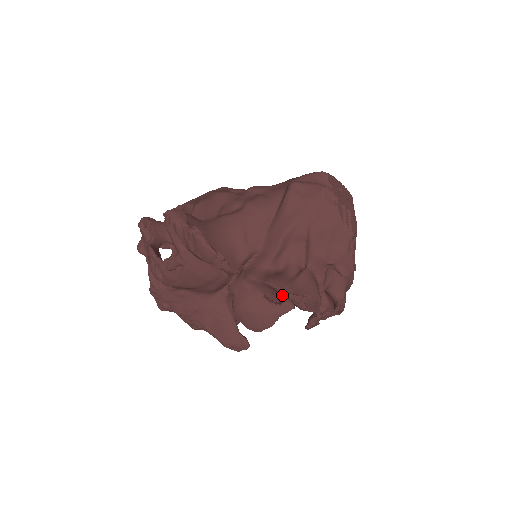
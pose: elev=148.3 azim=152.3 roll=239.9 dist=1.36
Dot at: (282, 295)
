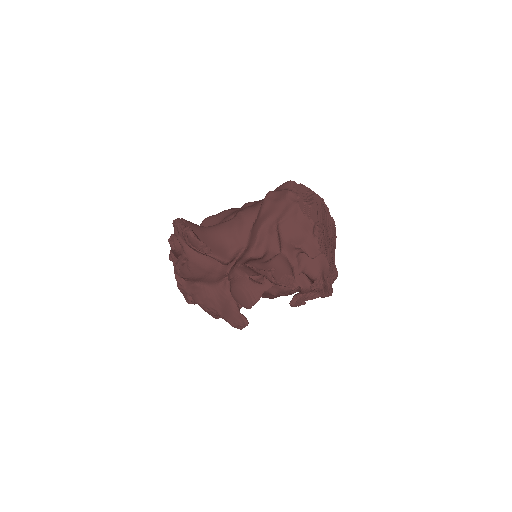
Dot at: (258, 273)
